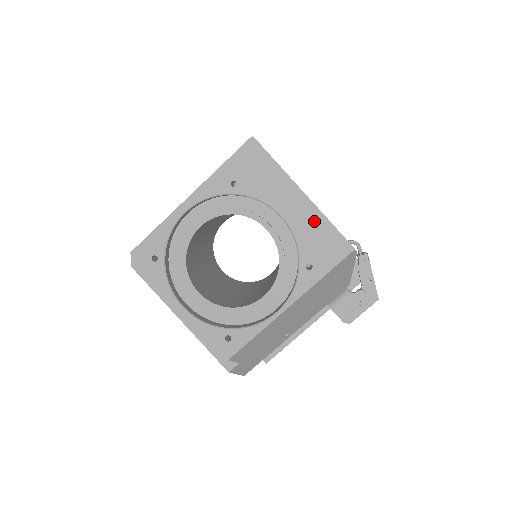
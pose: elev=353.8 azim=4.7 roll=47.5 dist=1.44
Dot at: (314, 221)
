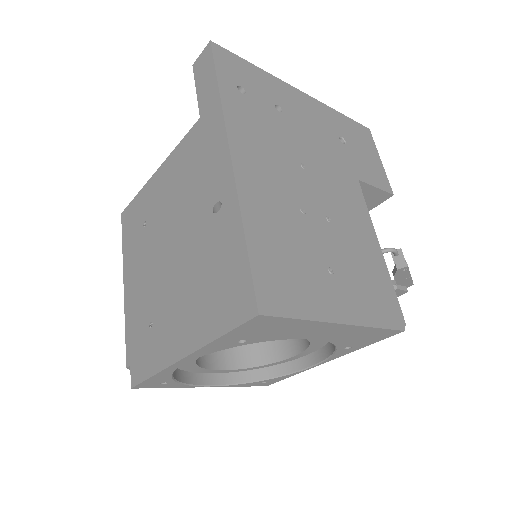
Dot at: (356, 332)
